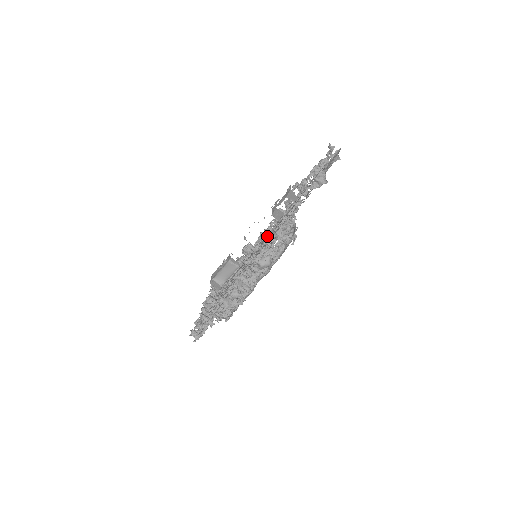
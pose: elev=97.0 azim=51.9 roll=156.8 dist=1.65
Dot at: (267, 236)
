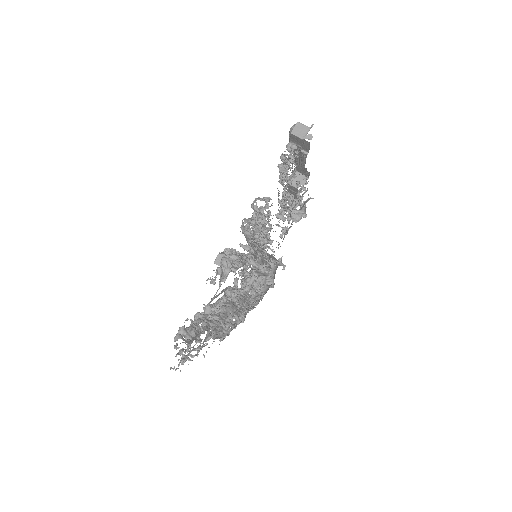
Dot at: occluded
